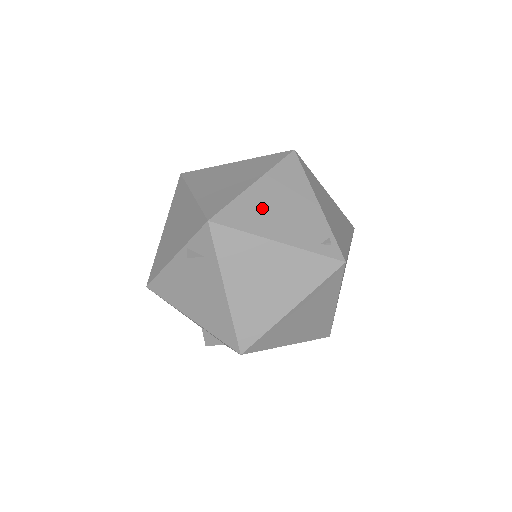
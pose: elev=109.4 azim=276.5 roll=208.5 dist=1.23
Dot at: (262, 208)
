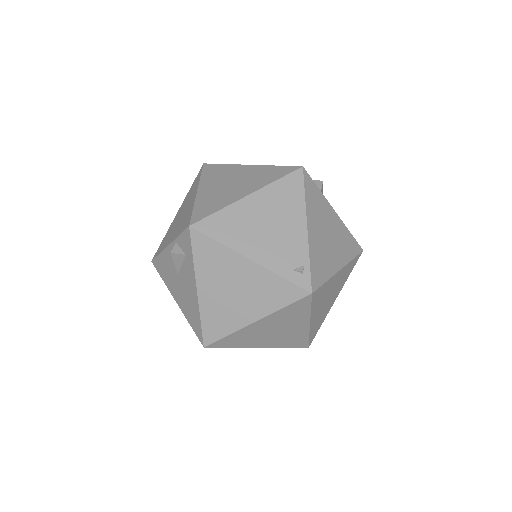
Dot at: (246, 223)
